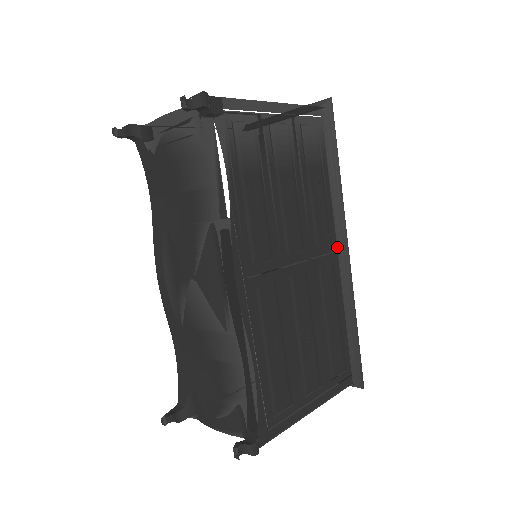
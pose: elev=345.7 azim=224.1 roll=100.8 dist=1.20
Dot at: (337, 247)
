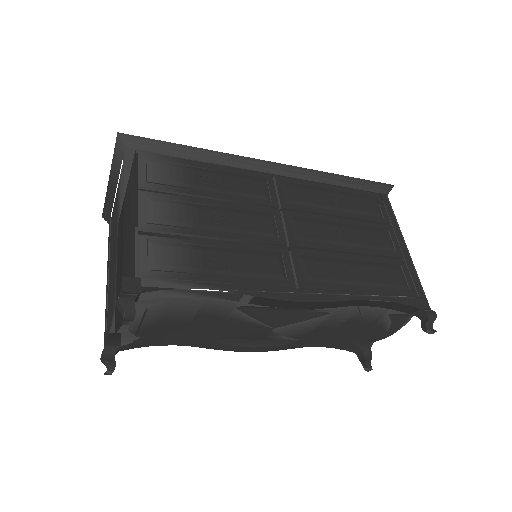
Dot at: (270, 174)
